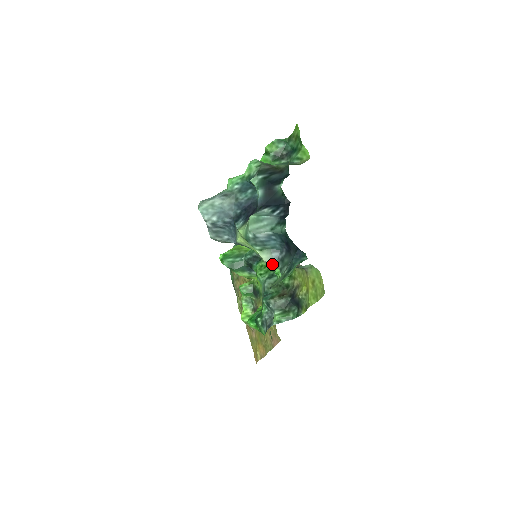
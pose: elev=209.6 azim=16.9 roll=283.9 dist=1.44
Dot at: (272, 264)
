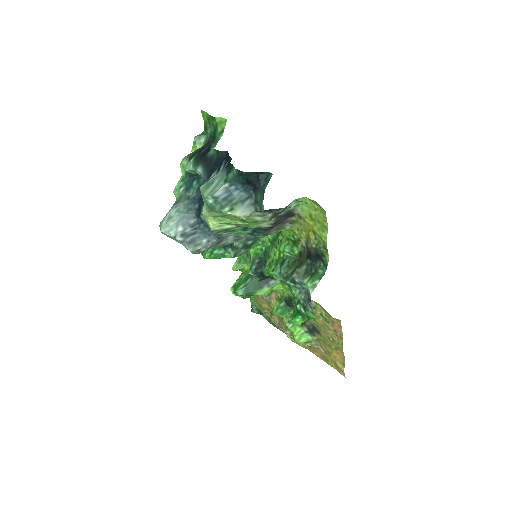
Dot at: (253, 218)
